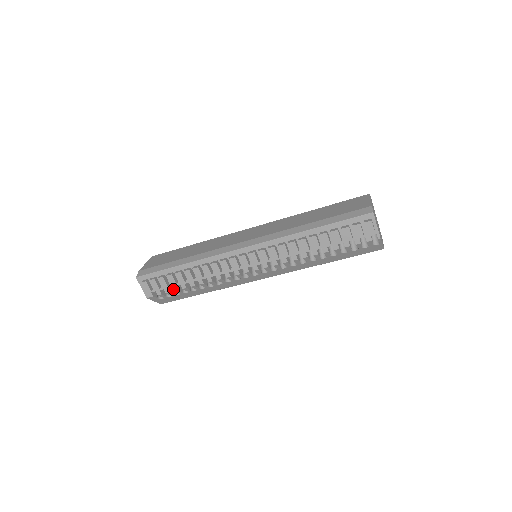
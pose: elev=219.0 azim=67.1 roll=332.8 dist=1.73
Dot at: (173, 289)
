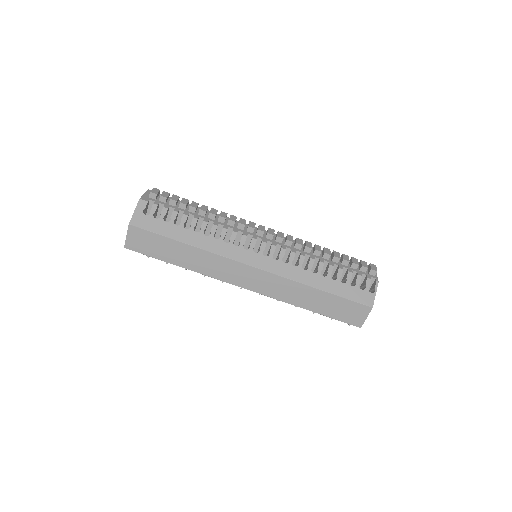
Dot at: (174, 209)
